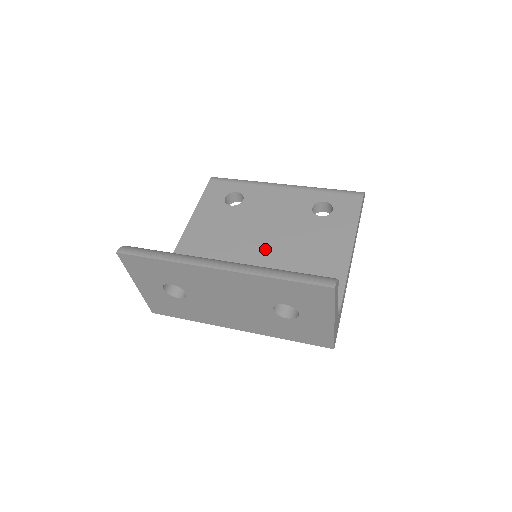
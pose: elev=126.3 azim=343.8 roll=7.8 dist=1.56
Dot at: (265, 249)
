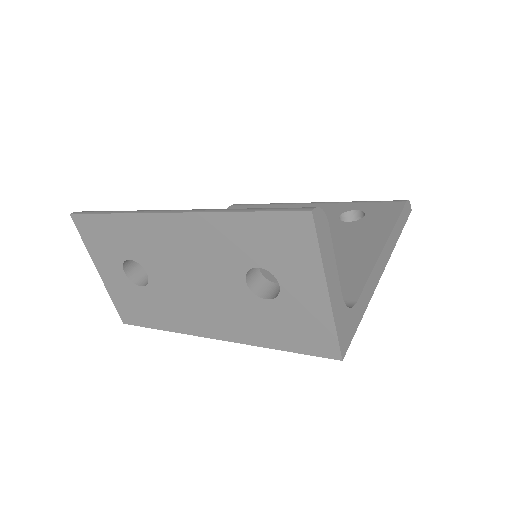
Dot at: occluded
